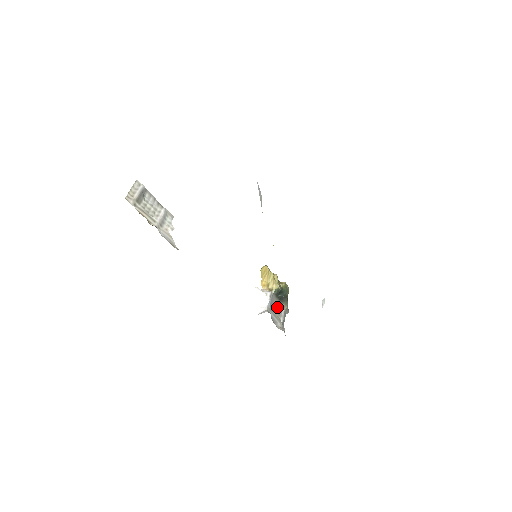
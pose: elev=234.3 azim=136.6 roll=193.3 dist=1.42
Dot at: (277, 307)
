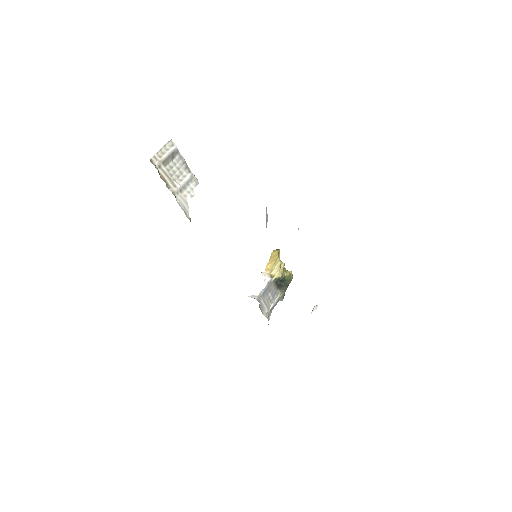
Dot at: (272, 293)
